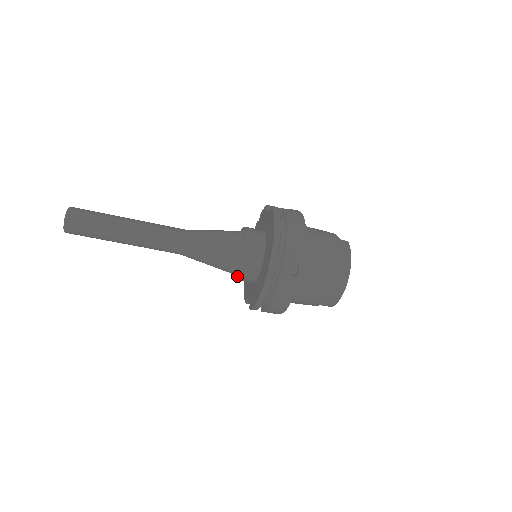
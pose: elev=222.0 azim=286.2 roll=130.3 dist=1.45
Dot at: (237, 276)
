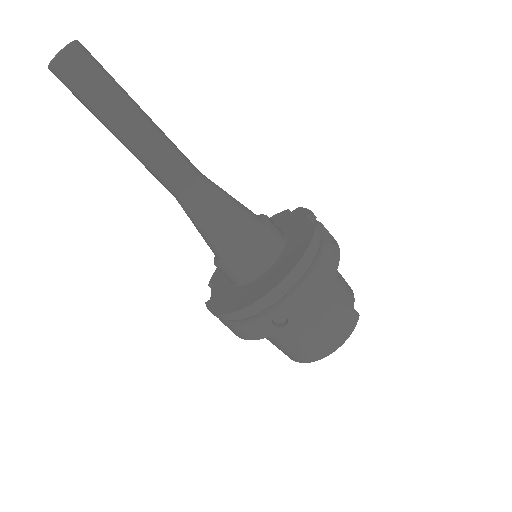
Dot at: (219, 267)
